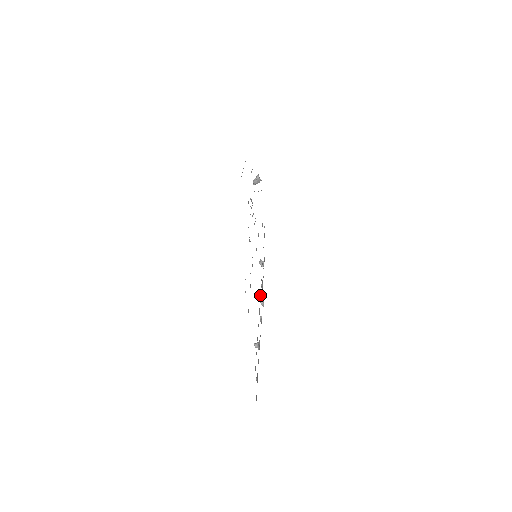
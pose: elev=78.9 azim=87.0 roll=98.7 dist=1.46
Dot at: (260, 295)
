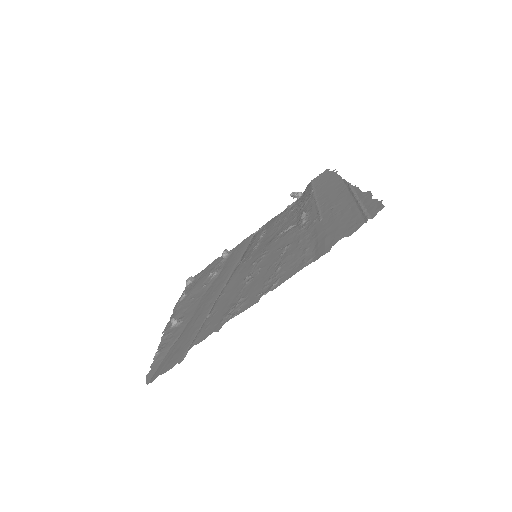
Dot at: (223, 287)
